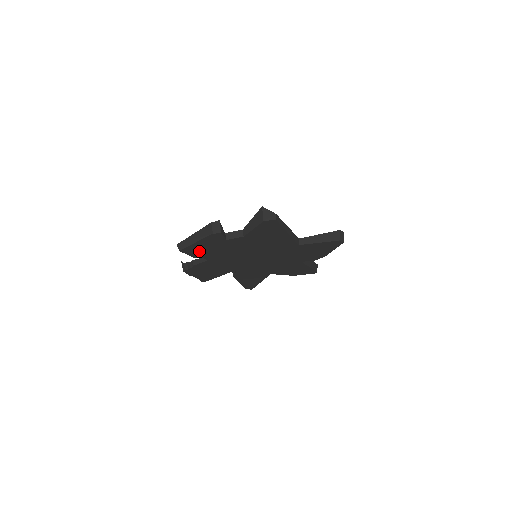
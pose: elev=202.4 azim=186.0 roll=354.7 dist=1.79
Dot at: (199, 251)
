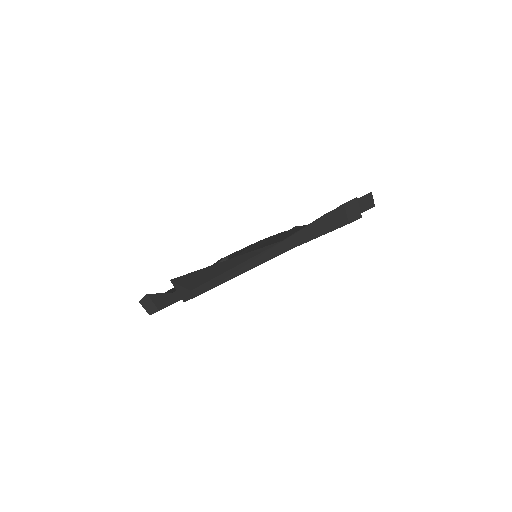
Dot at: occluded
